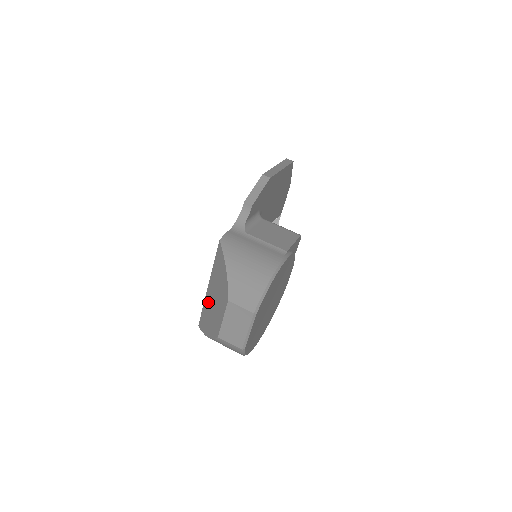
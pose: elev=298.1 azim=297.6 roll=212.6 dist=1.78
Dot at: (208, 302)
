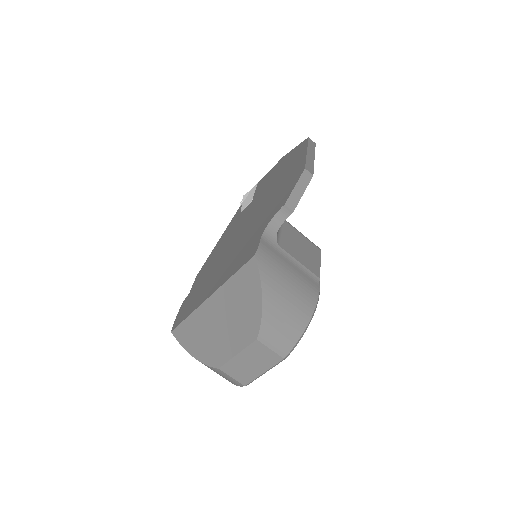
Dot at: (205, 317)
